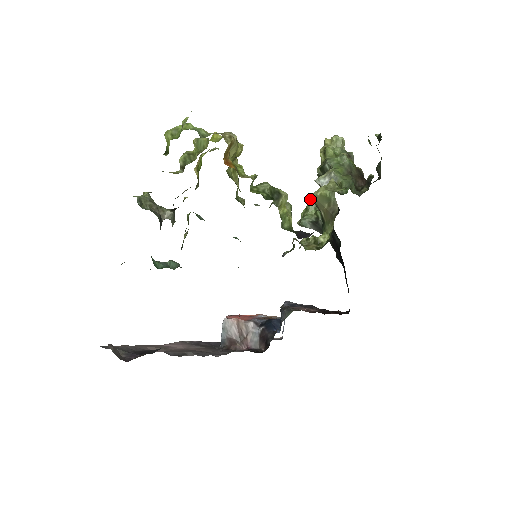
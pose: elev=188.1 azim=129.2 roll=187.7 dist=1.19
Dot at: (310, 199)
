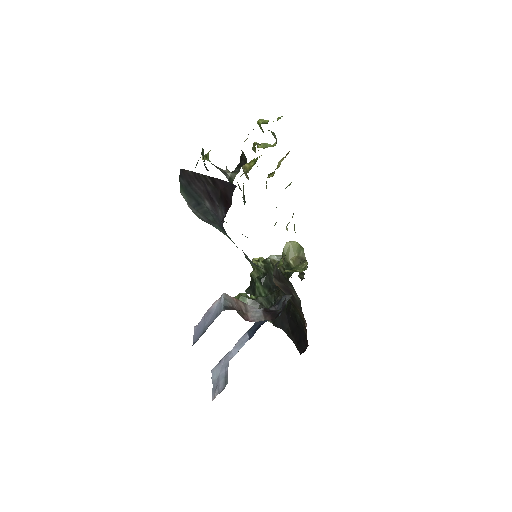
Dot at: (285, 248)
